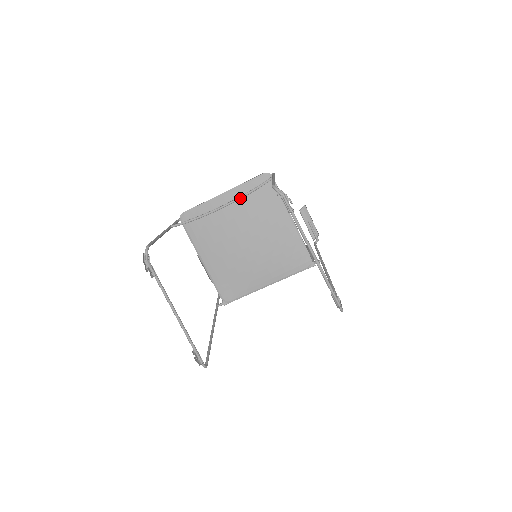
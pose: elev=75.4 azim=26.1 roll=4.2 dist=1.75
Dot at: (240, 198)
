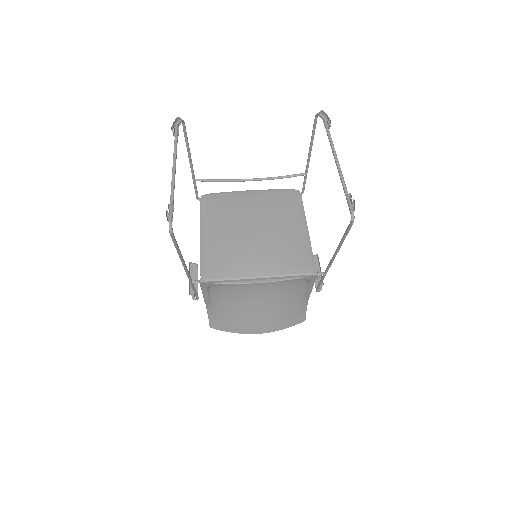
Dot at: (270, 178)
